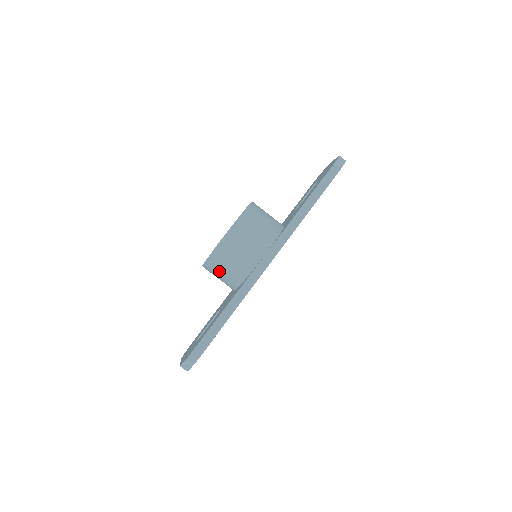
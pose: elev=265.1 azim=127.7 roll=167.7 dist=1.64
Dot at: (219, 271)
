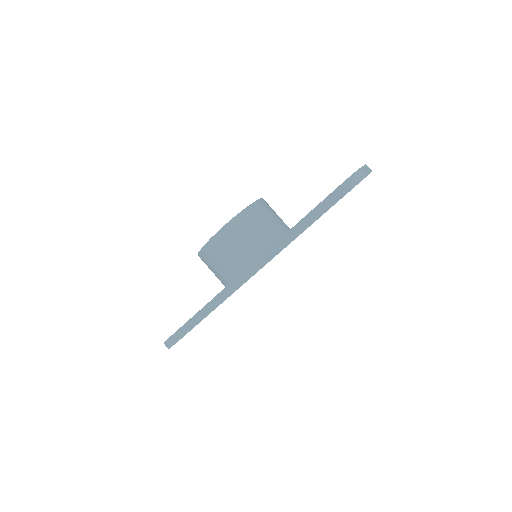
Dot at: (209, 268)
